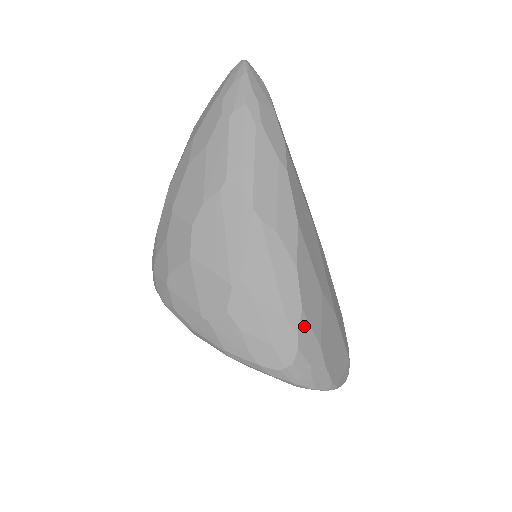
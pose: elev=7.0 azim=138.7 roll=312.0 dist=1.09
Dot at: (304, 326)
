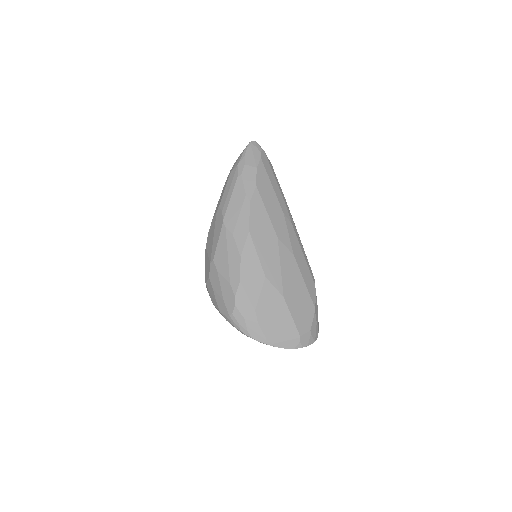
Dot at: (241, 292)
